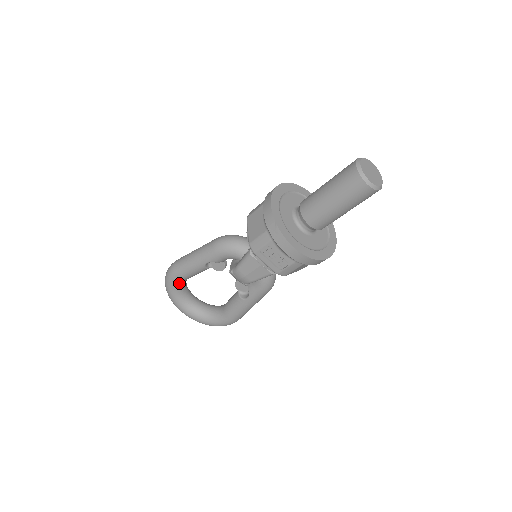
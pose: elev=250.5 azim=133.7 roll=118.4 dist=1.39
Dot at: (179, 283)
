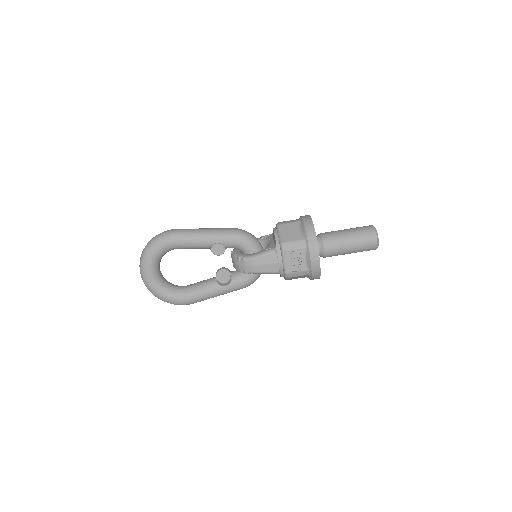
Dot at: (169, 249)
